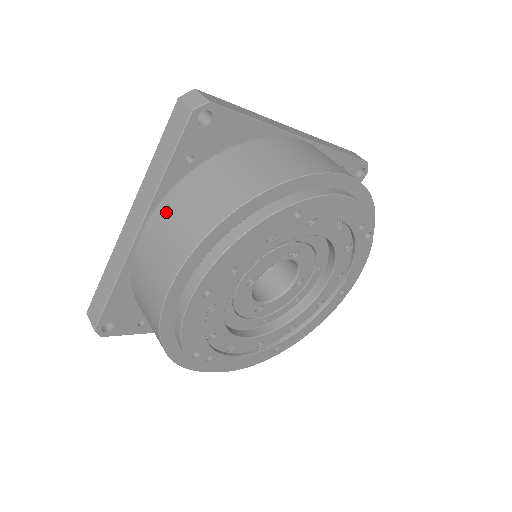
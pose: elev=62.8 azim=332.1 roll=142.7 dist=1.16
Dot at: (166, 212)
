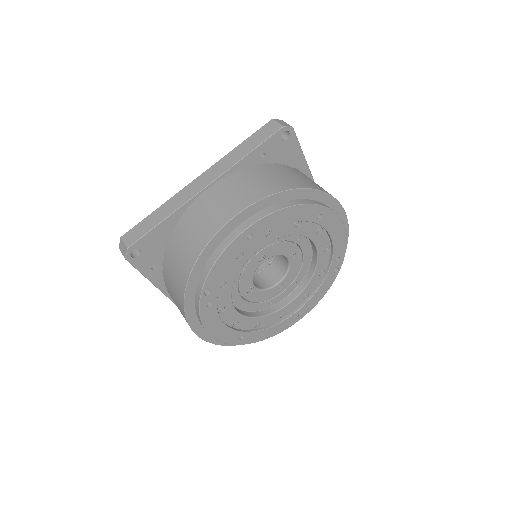
Dot at: (237, 178)
